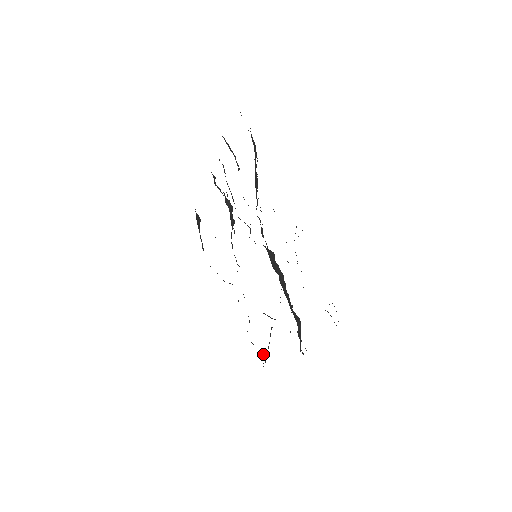
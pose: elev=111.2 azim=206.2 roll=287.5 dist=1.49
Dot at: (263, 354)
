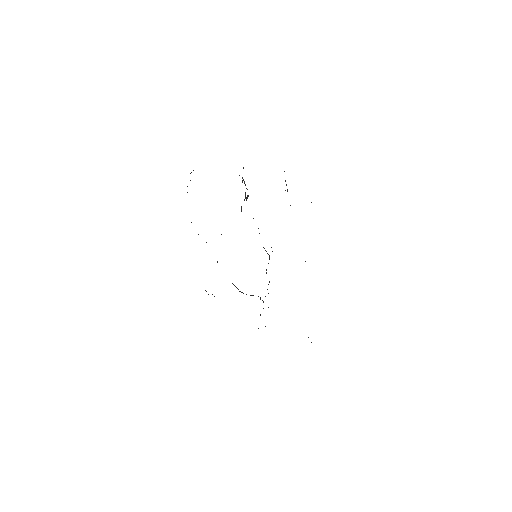
Dot at: occluded
